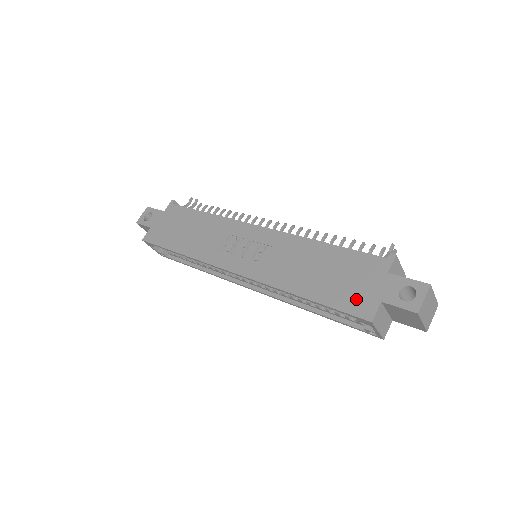
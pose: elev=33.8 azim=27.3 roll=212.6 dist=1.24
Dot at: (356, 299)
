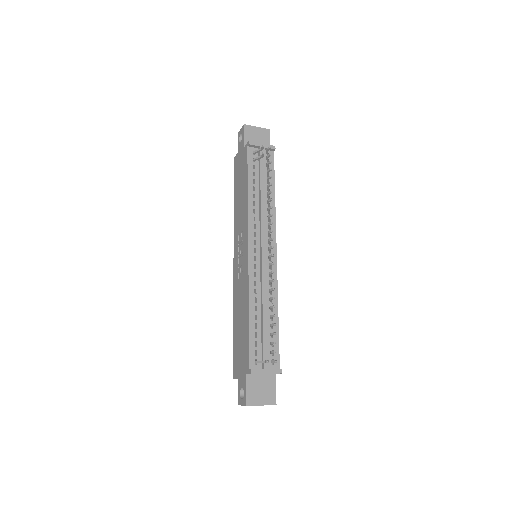
Dot at: (237, 362)
